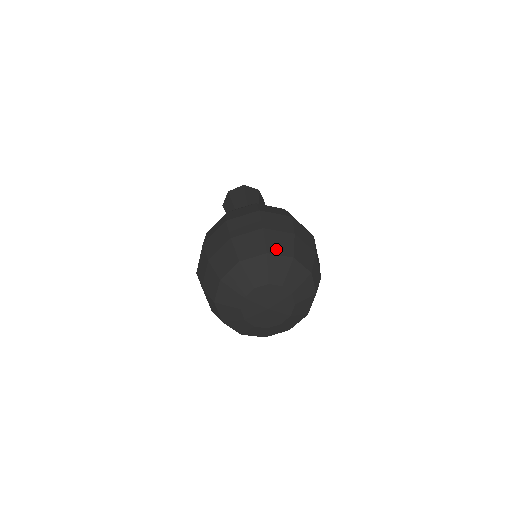
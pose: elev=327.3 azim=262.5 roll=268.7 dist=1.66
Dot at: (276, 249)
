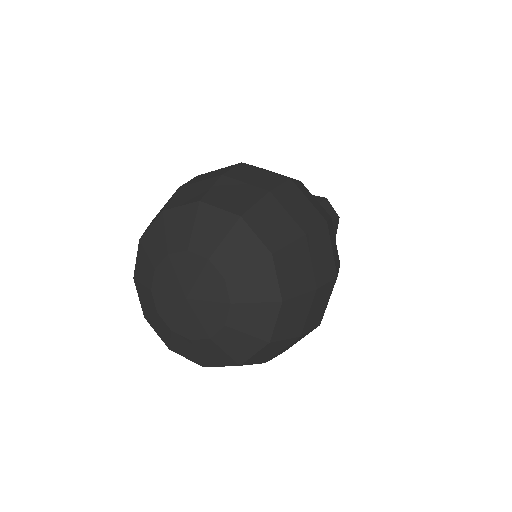
Dot at: (259, 224)
